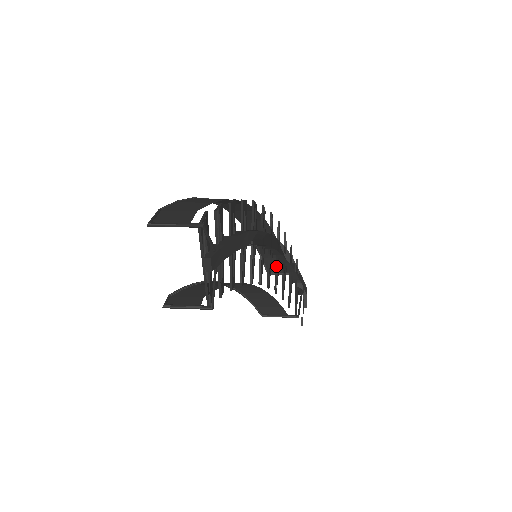
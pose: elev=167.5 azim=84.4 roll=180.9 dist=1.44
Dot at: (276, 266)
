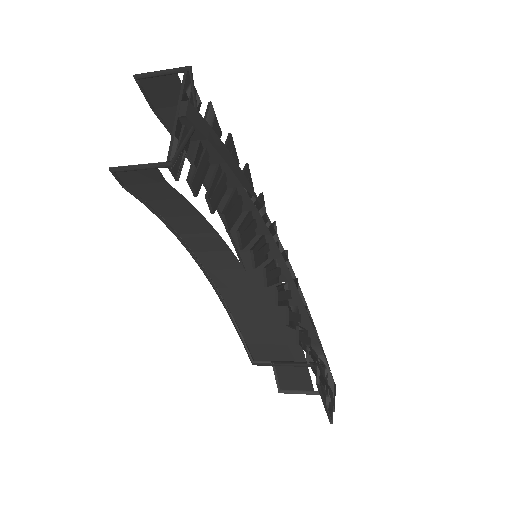
Dot at: (283, 283)
